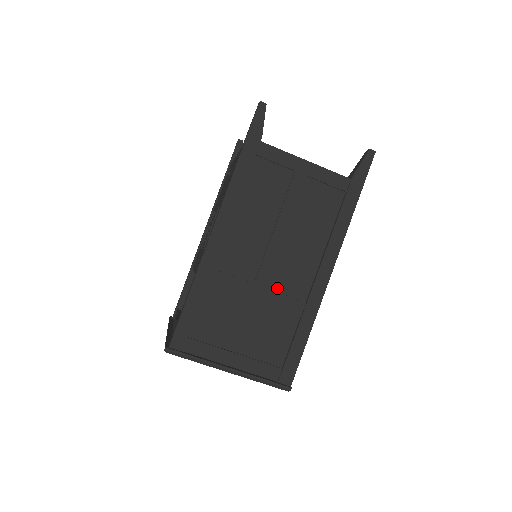
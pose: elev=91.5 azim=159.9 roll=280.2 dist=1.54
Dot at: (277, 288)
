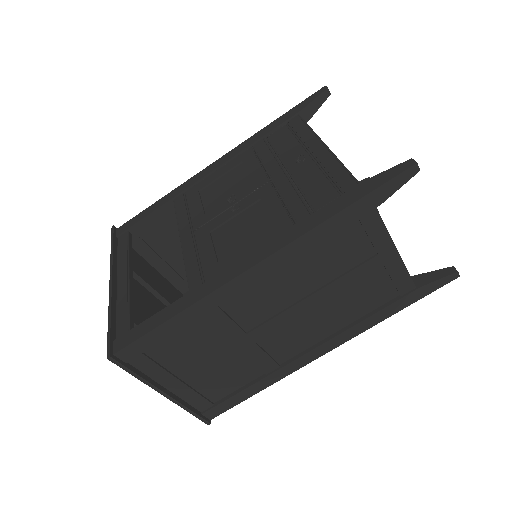
Dot at: (265, 344)
